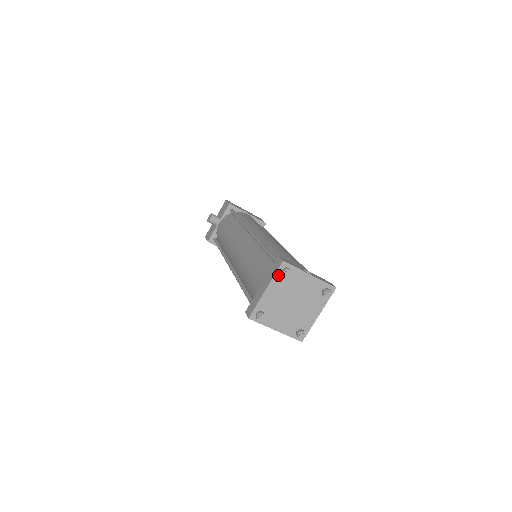
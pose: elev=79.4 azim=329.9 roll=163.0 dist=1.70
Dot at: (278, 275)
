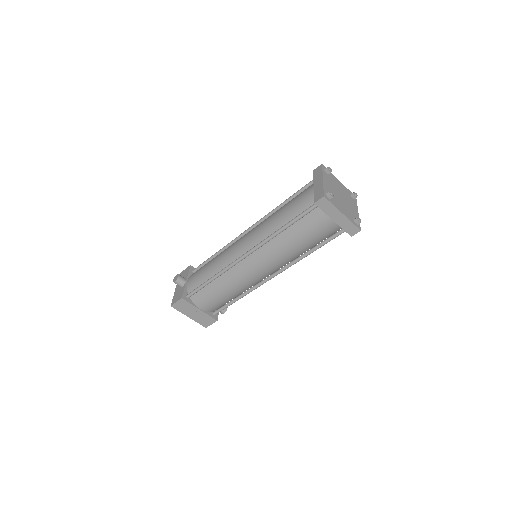
Dot at: (324, 172)
